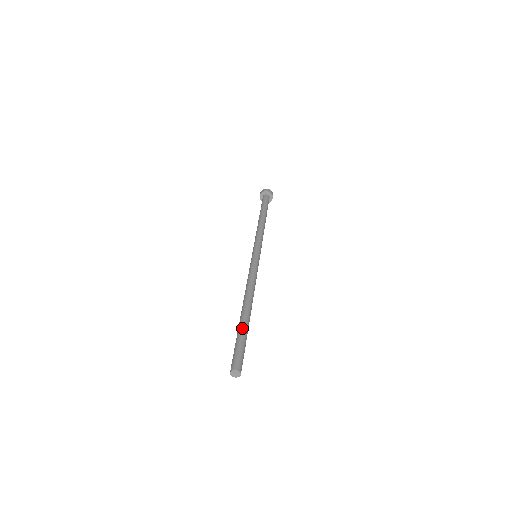
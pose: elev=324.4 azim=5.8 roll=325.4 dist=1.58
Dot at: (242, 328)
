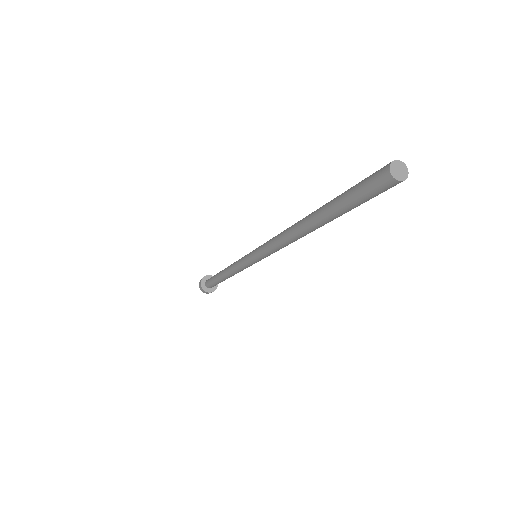
Dot at: (331, 201)
